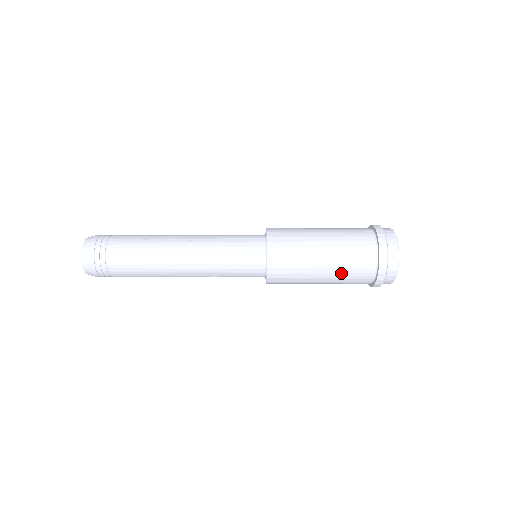
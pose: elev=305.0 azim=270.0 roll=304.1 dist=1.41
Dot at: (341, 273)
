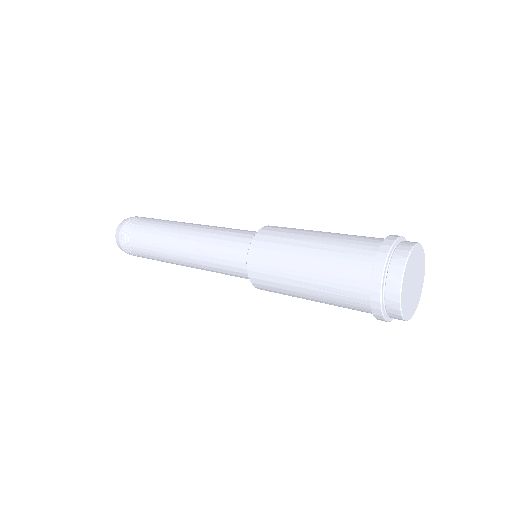
Dot at: (339, 239)
